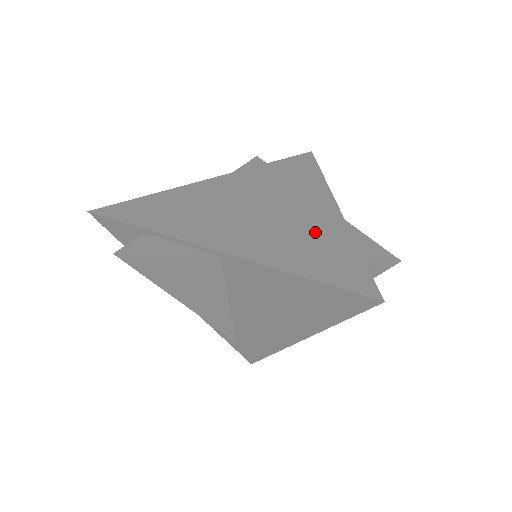
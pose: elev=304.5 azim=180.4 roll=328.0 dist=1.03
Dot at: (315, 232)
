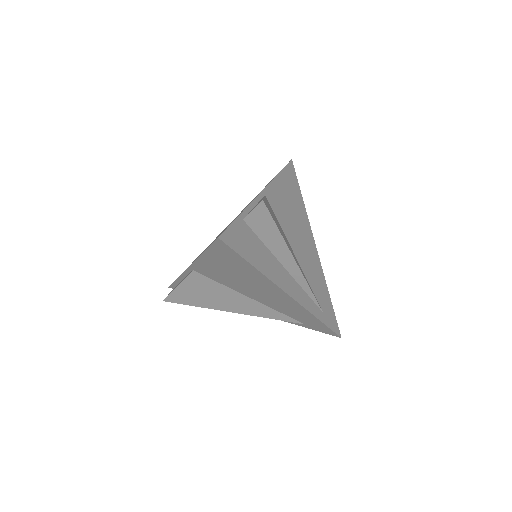
Dot at: (234, 219)
